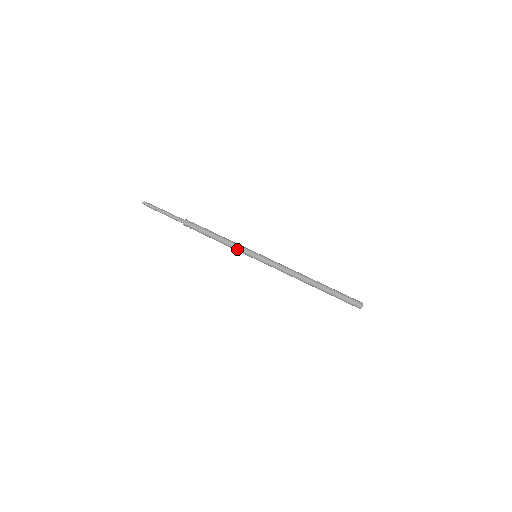
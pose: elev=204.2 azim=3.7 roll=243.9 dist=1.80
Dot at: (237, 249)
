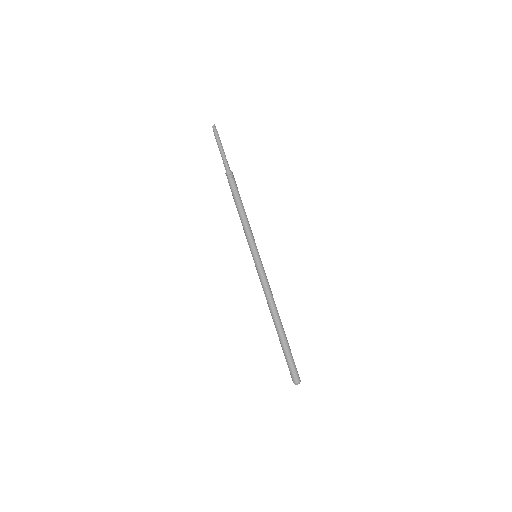
Dot at: (246, 236)
